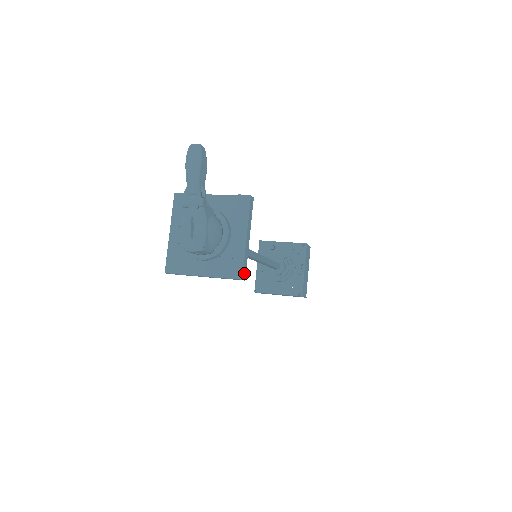
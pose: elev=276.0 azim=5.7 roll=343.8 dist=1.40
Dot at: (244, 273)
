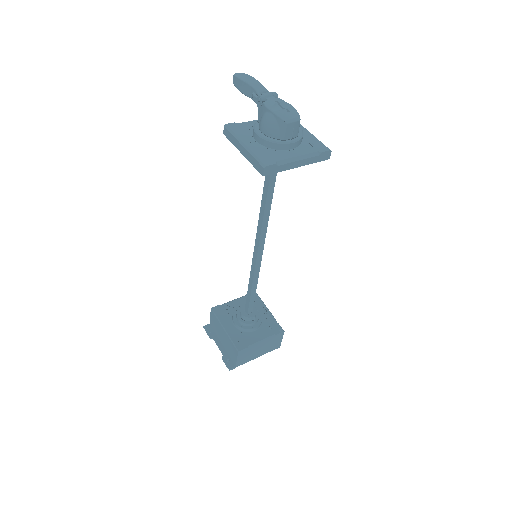
Dot at: occluded
